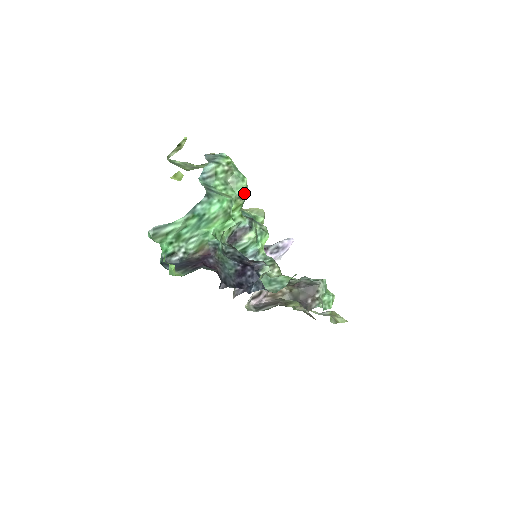
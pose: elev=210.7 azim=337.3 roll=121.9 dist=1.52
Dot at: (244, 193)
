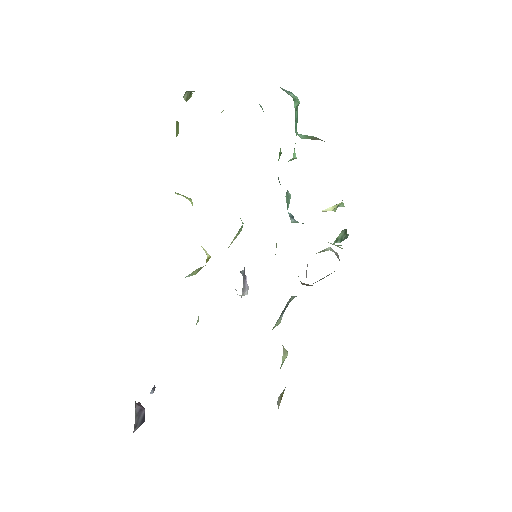
Dot at: occluded
